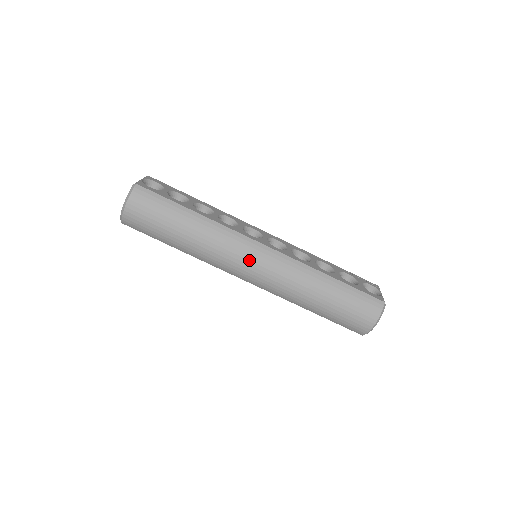
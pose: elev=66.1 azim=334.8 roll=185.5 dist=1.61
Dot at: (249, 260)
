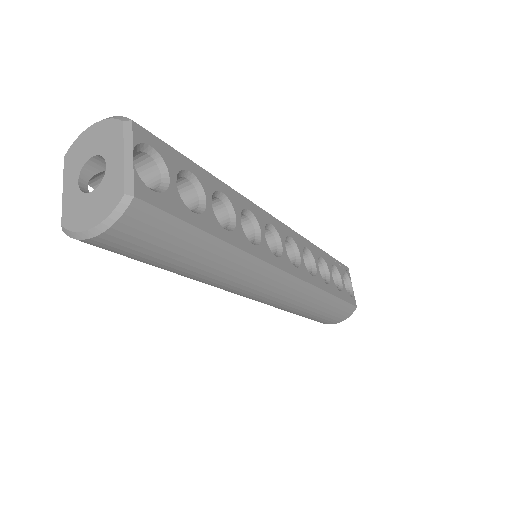
Dot at: (262, 292)
